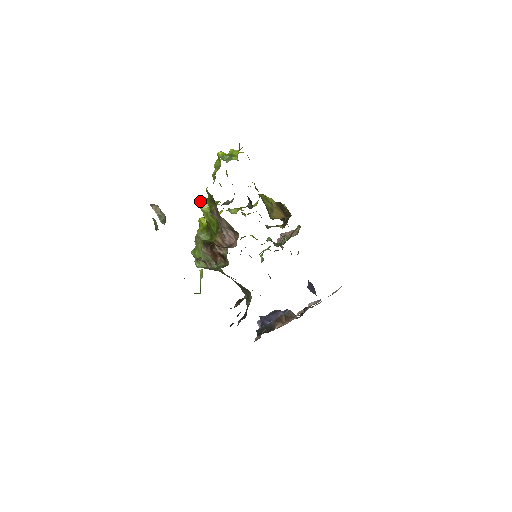
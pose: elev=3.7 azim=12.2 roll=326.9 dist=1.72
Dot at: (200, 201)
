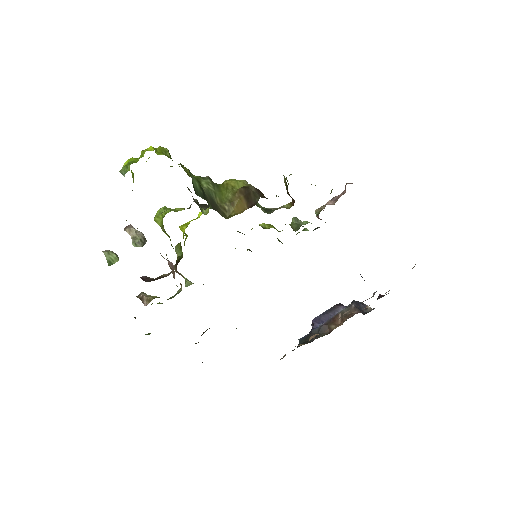
Dot at: (155, 215)
